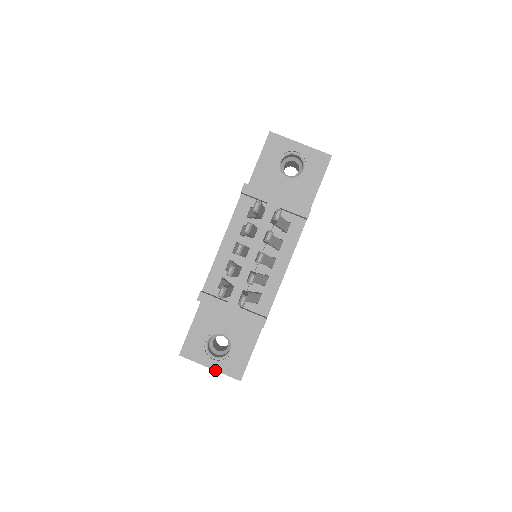
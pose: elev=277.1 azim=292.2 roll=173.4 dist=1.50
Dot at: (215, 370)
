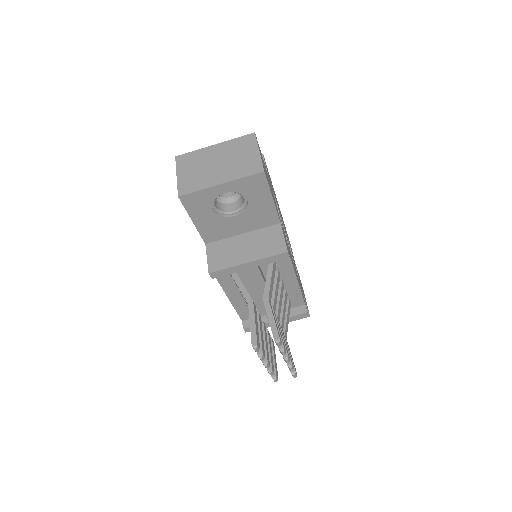
Dot at: occluded
